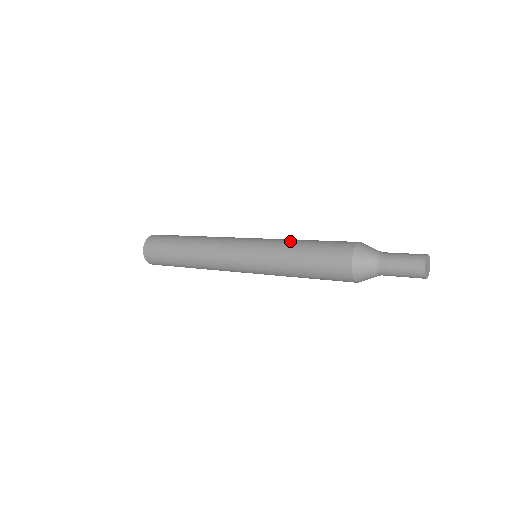
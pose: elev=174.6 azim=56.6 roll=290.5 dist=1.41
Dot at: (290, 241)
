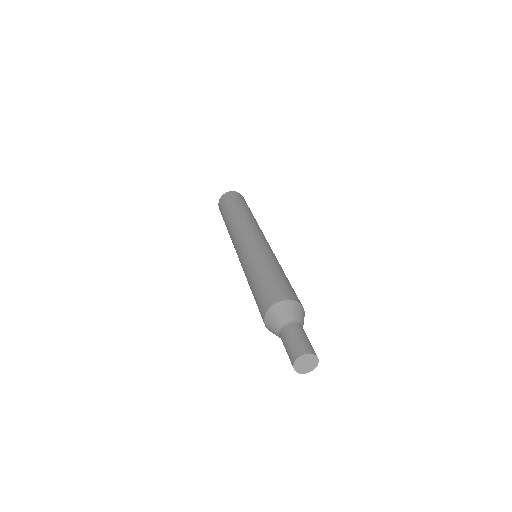
Dot at: (255, 265)
